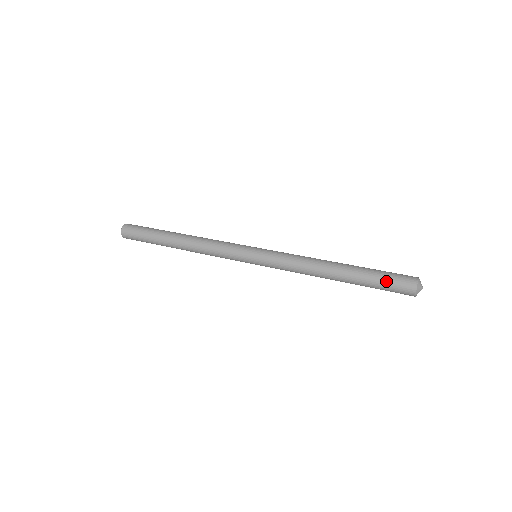
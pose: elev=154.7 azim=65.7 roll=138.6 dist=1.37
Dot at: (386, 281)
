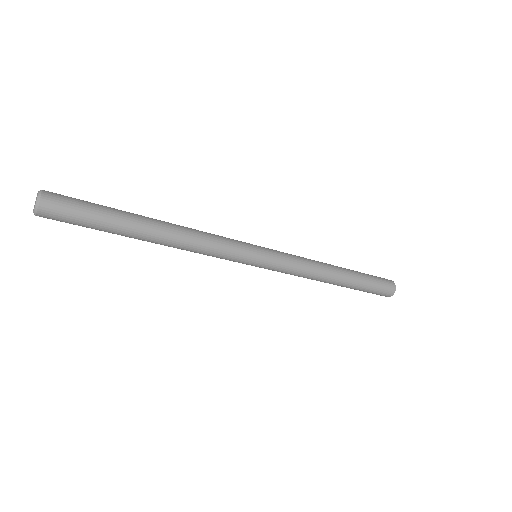
Dot at: occluded
